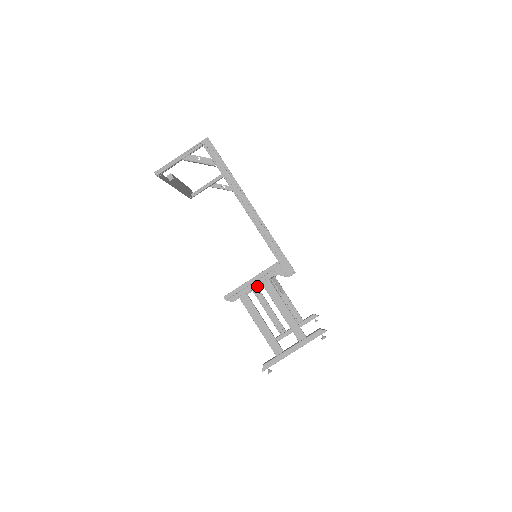
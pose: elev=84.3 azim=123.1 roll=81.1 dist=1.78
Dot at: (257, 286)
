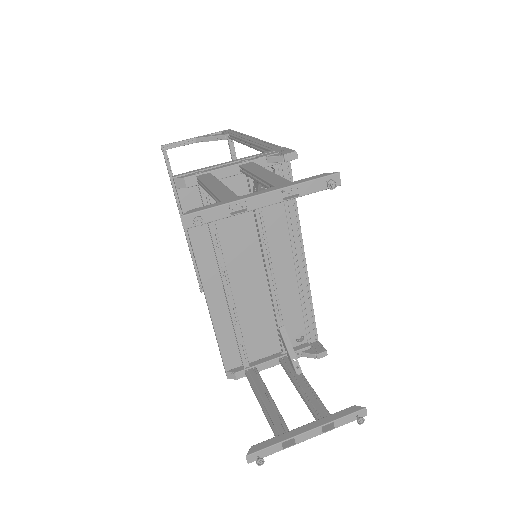
Dot at: (231, 169)
